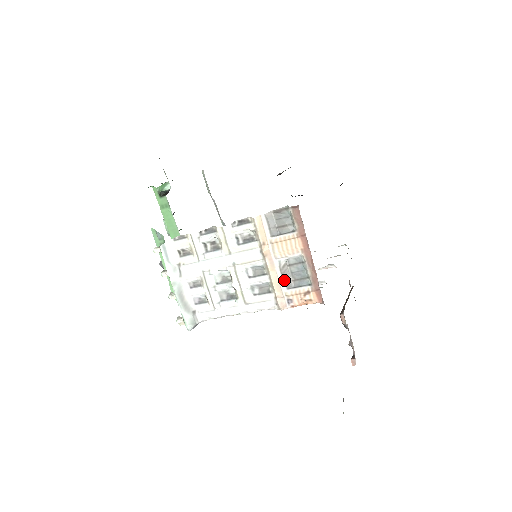
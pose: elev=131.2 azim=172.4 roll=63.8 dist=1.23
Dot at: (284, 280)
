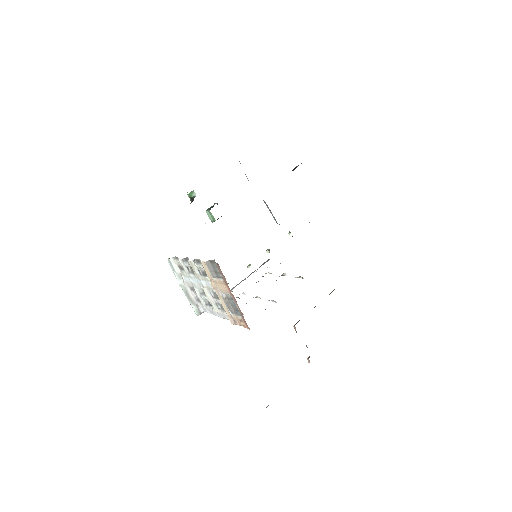
Dot at: (228, 307)
